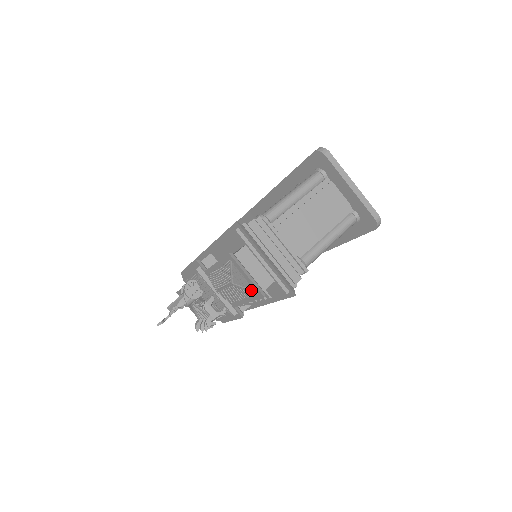
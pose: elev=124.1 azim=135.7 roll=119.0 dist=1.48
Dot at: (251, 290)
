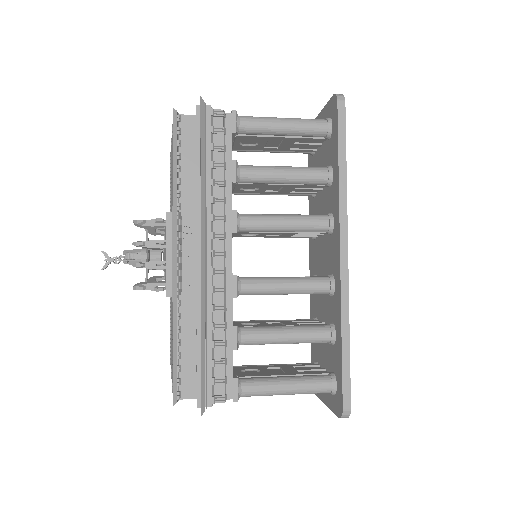
Dot at: occluded
